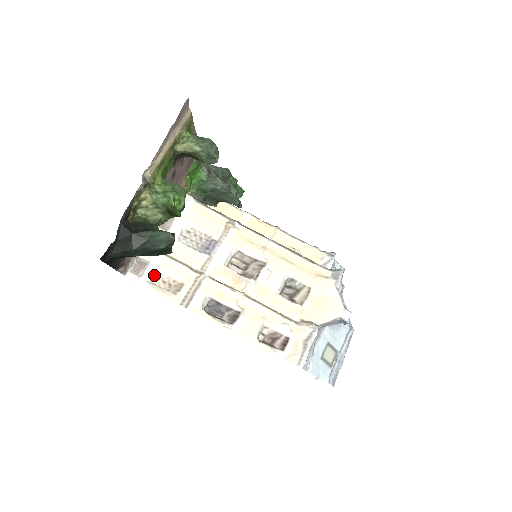
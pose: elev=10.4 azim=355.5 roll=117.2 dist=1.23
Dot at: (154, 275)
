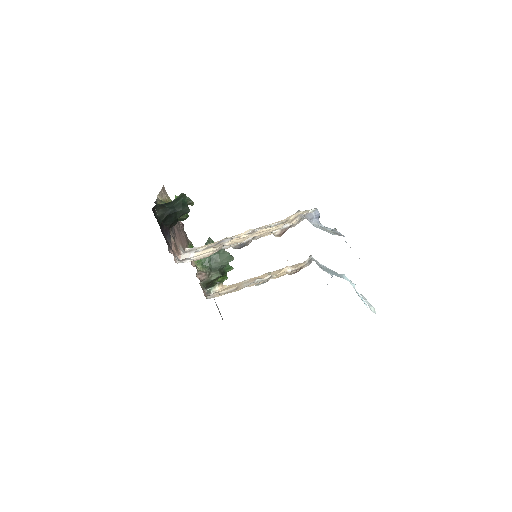
Dot at: (195, 260)
